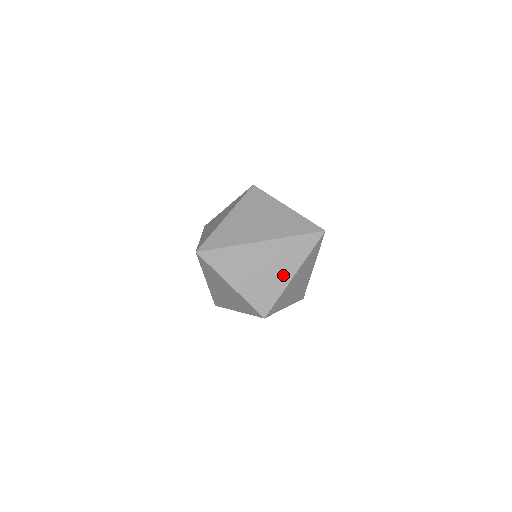
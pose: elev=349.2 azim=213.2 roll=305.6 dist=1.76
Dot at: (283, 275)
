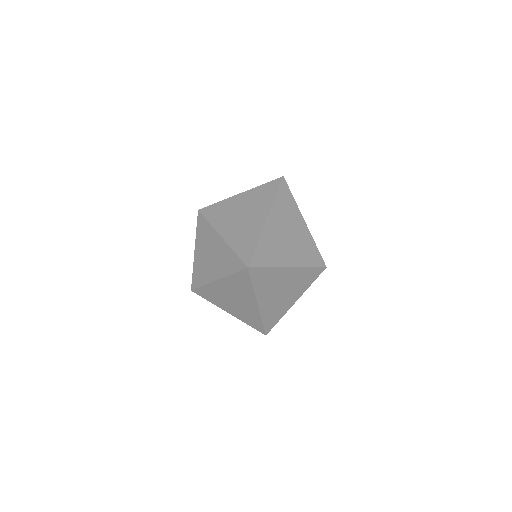
Dot at: (300, 227)
